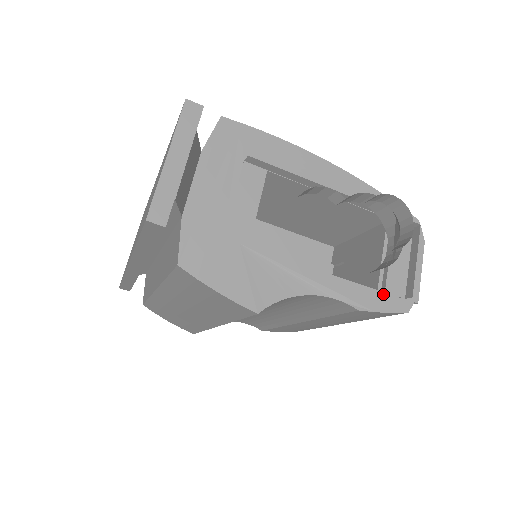
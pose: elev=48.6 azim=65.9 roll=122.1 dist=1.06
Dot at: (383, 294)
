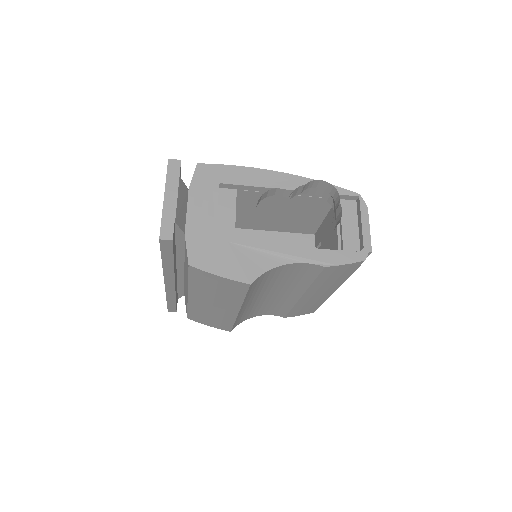
Dot at: (342, 252)
